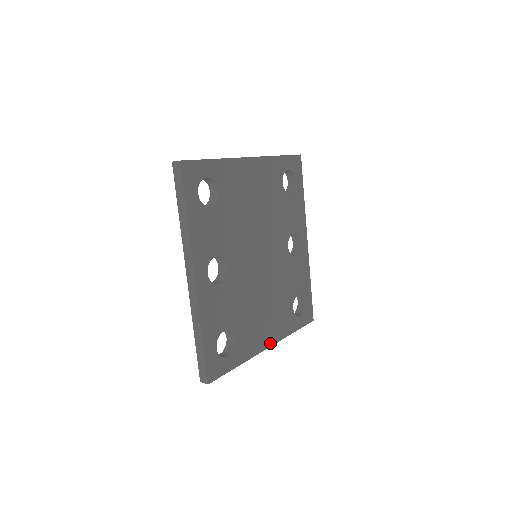
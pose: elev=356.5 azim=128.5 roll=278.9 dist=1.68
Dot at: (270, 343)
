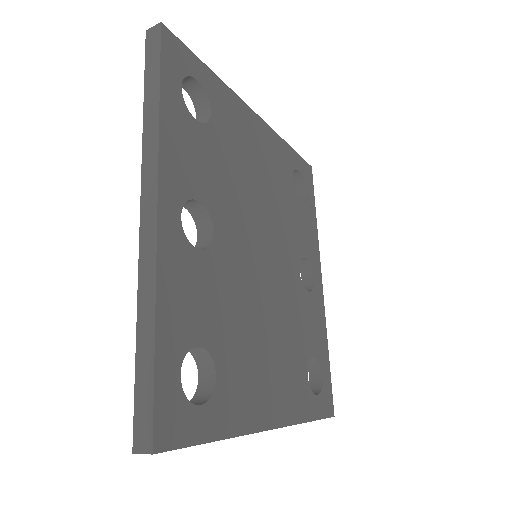
Dot at: (274, 421)
